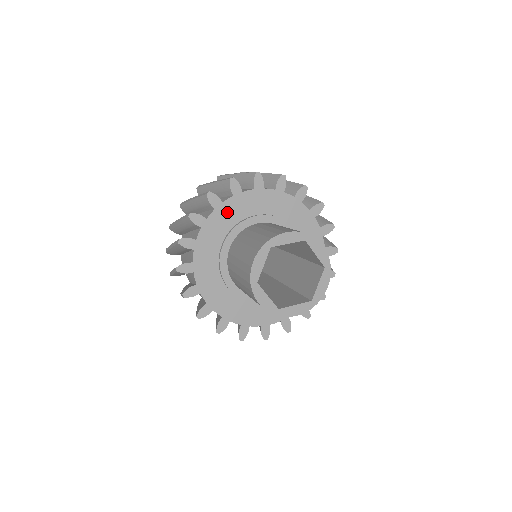
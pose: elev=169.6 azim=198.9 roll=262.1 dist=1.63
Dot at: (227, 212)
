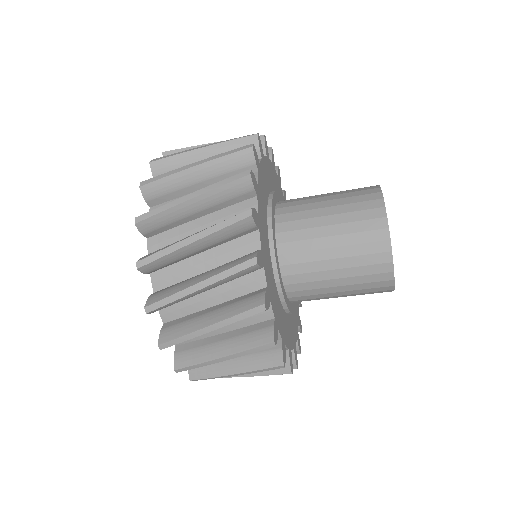
Dot at: (280, 193)
